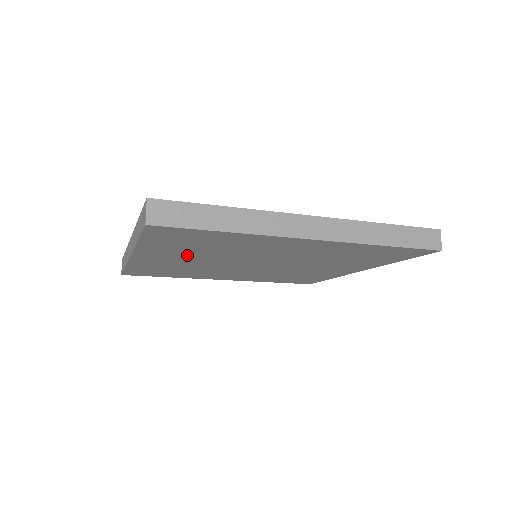
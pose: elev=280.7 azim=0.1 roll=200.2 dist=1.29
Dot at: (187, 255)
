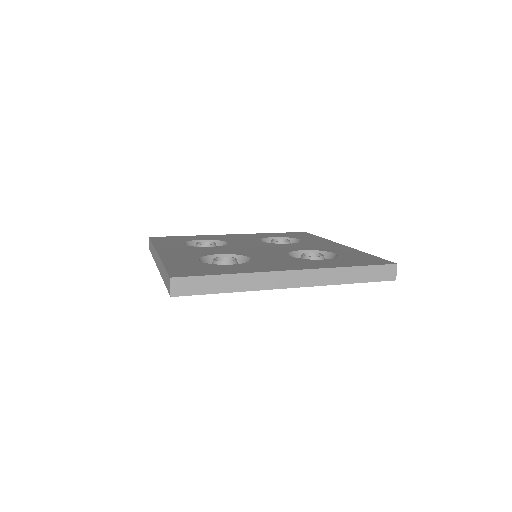
Dot at: occluded
